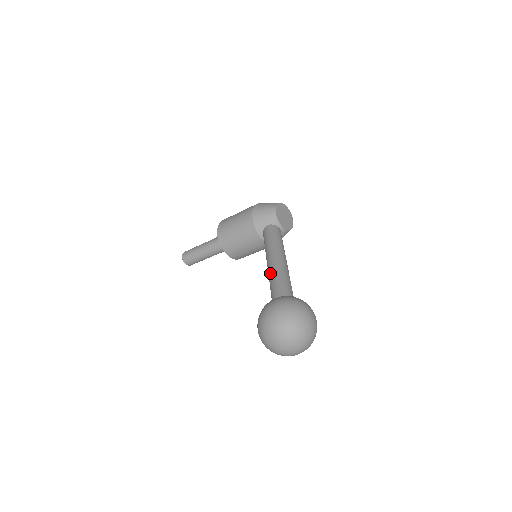
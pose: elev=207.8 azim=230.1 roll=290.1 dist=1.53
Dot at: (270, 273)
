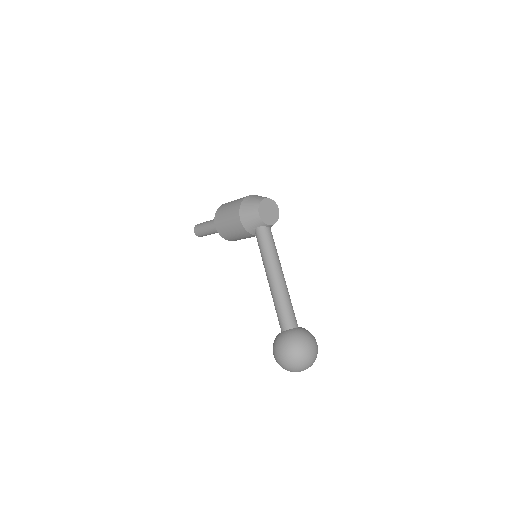
Dot at: (271, 294)
